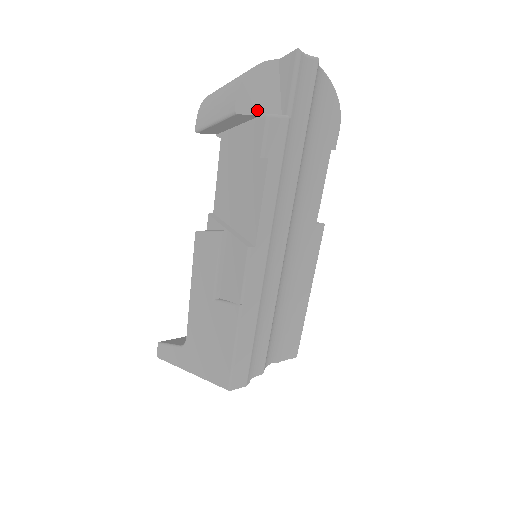
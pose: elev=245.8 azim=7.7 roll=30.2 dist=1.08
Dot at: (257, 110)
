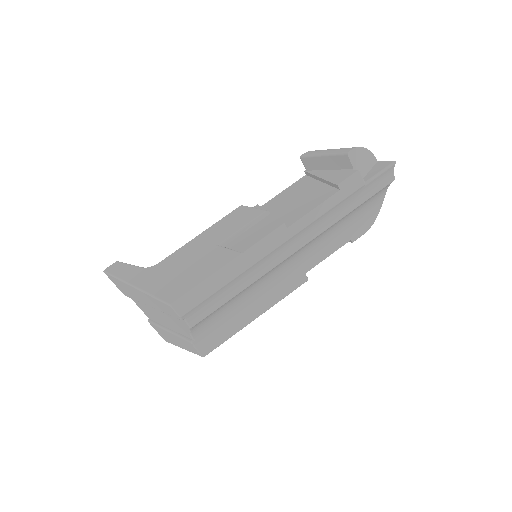
Dot at: (355, 165)
